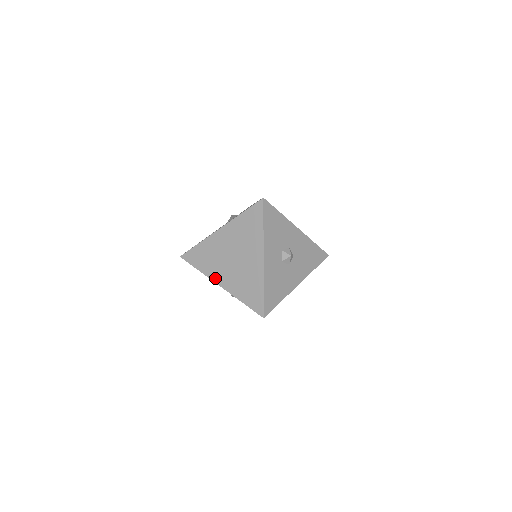
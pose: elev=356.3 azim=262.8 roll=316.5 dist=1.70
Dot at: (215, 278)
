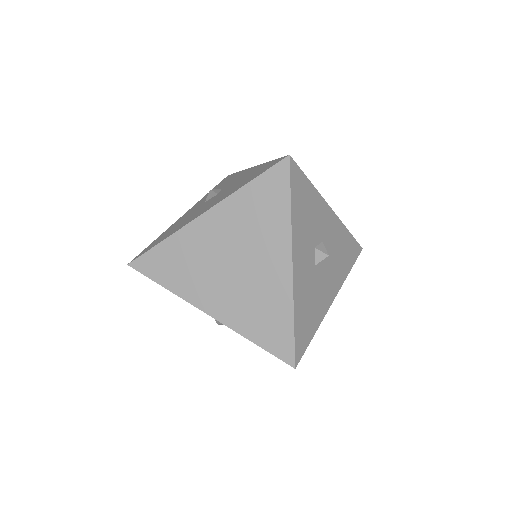
Dot at: (198, 301)
